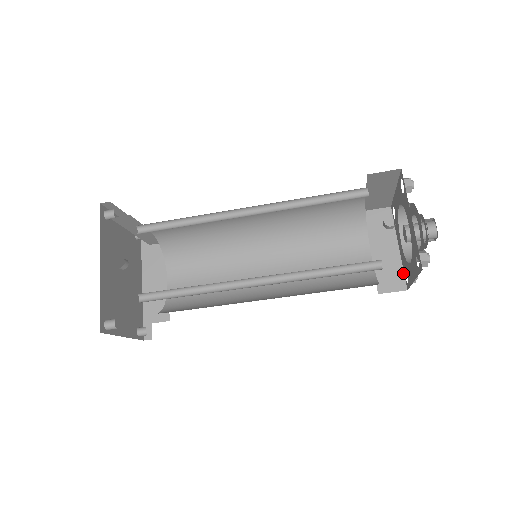
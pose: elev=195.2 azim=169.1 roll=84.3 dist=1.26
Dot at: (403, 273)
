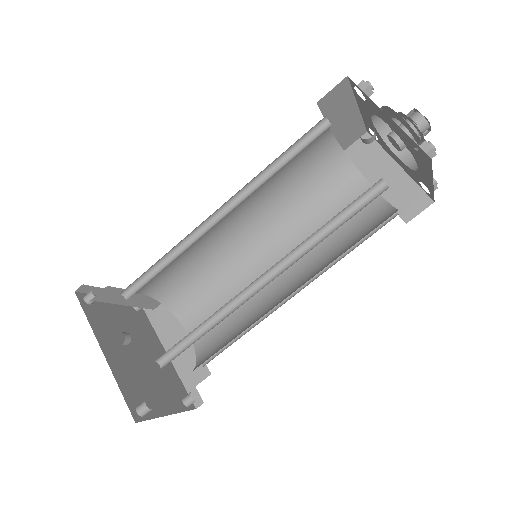
Dot at: (419, 188)
